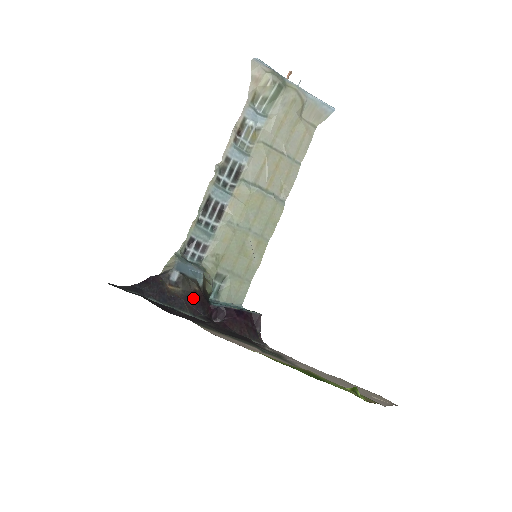
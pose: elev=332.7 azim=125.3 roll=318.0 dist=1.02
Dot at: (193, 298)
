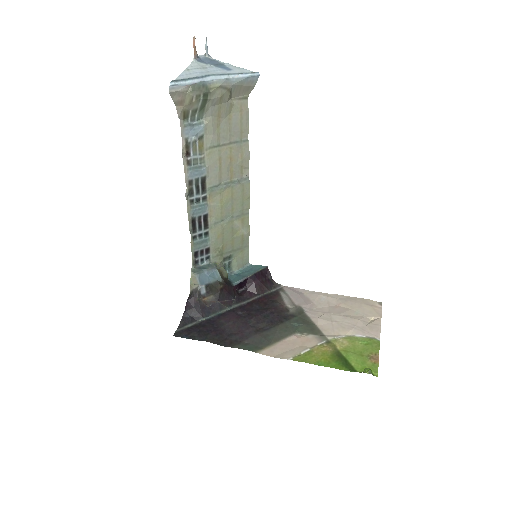
Dot at: (223, 294)
